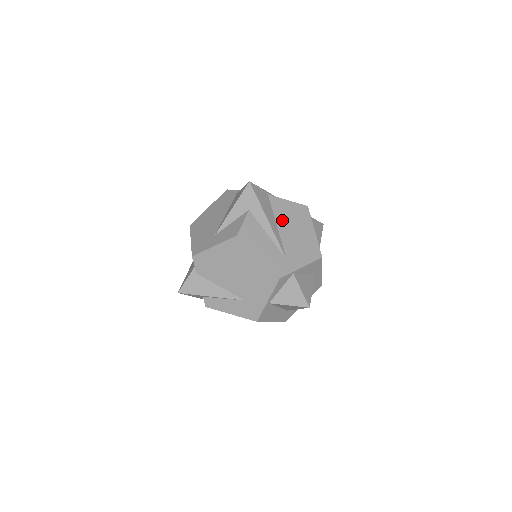
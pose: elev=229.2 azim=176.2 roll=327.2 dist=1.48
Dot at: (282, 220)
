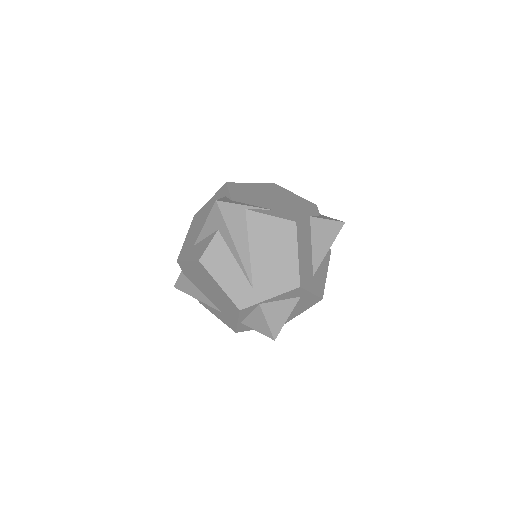
Dot at: (257, 241)
